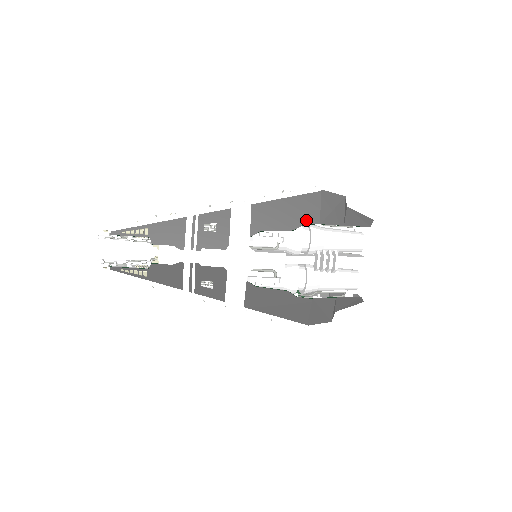
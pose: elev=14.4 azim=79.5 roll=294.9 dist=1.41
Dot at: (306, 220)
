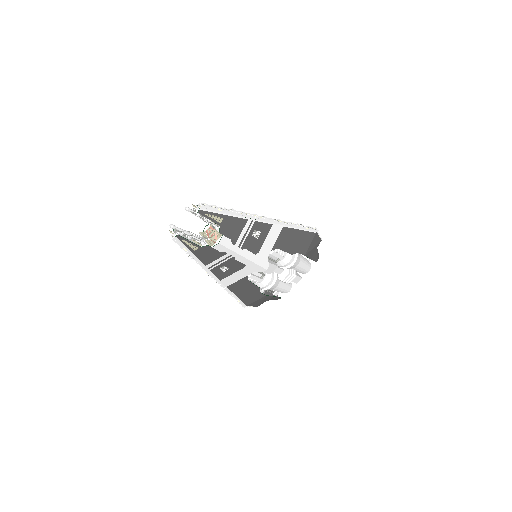
Dot at: (301, 250)
